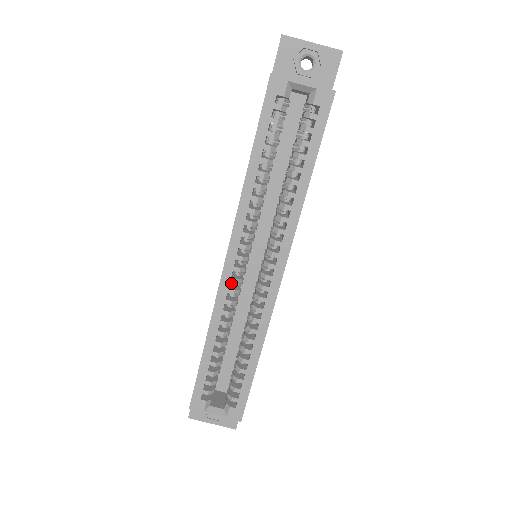
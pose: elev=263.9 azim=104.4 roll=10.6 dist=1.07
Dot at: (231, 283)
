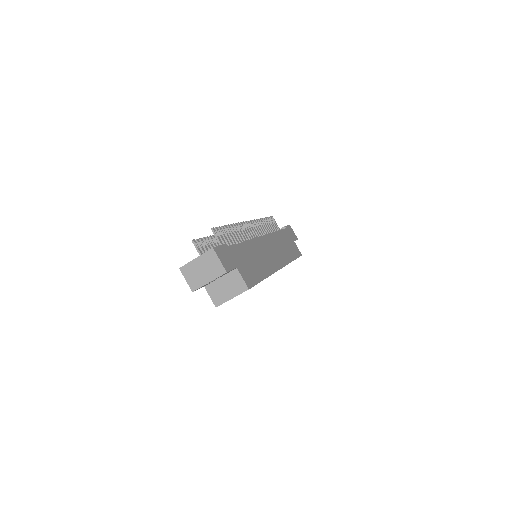
Dot at: occluded
